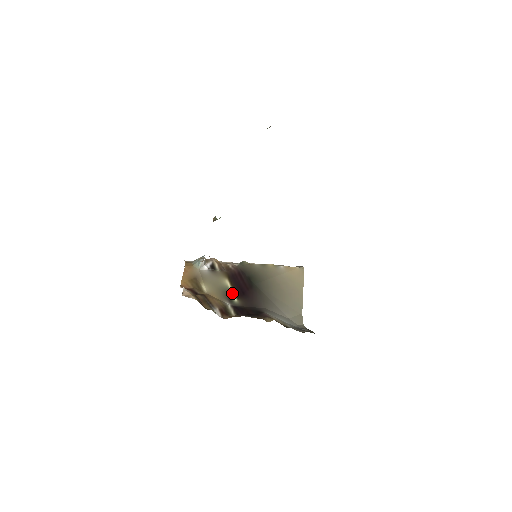
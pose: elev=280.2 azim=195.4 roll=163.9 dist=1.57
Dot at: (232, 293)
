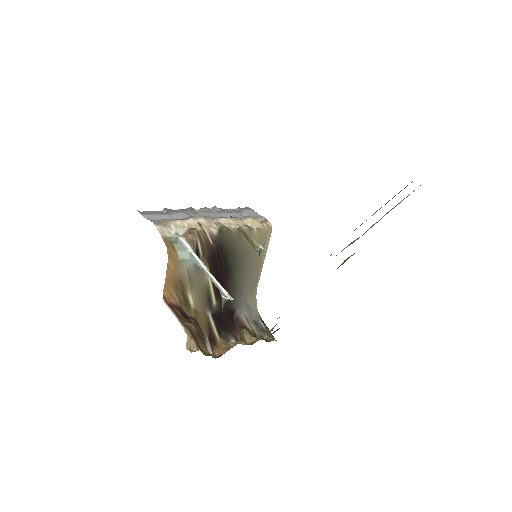
Dot at: (212, 292)
